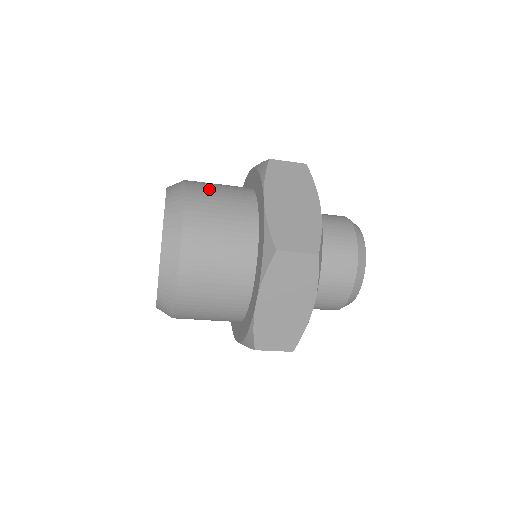
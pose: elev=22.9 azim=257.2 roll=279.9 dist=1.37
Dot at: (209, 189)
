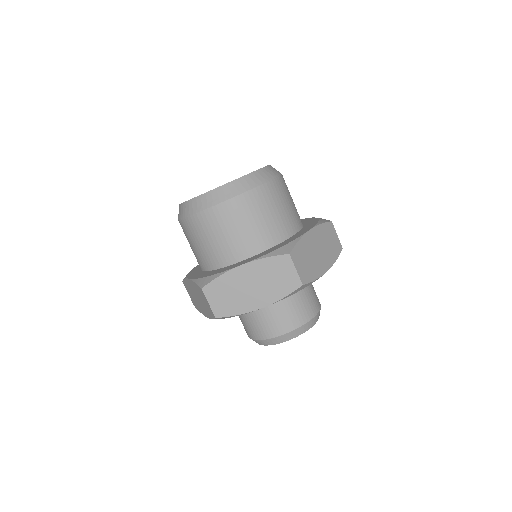
Dot at: occluded
